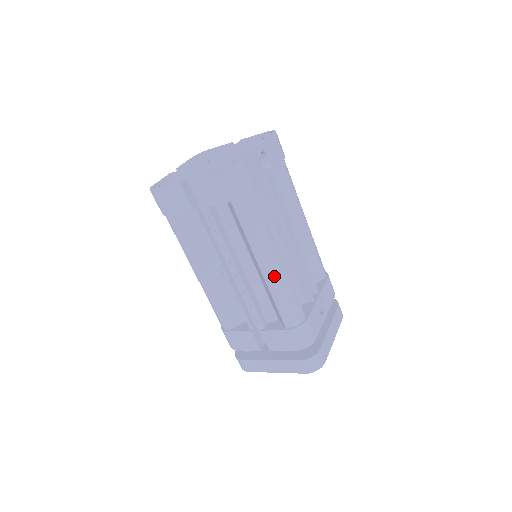
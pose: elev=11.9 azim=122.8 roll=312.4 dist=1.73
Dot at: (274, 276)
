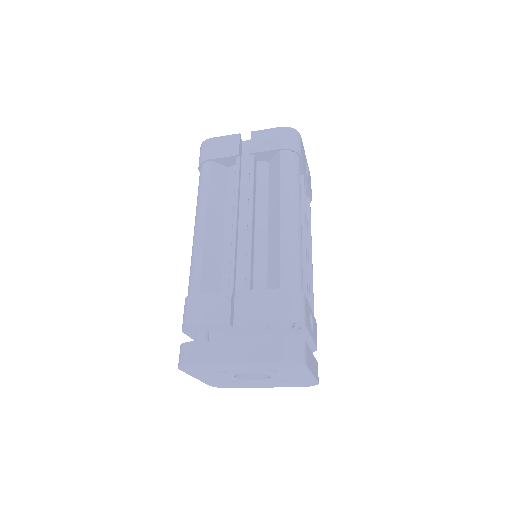
Dot at: (291, 225)
